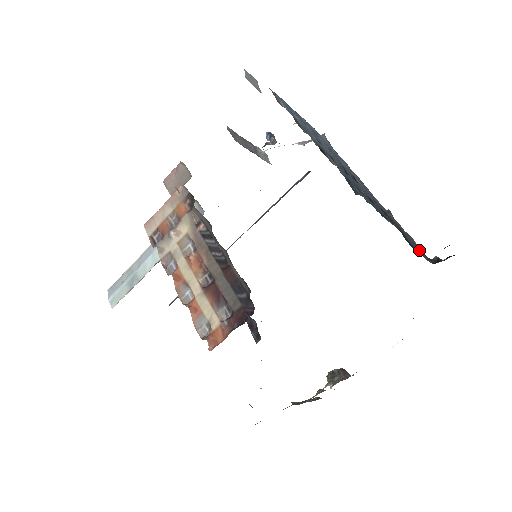
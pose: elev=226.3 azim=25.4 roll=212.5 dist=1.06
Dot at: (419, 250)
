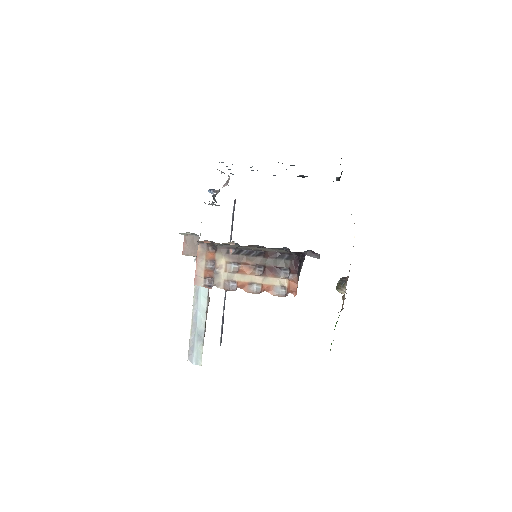
Dot at: occluded
